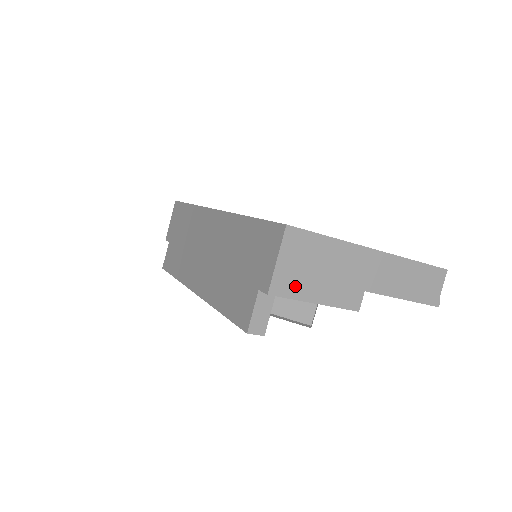
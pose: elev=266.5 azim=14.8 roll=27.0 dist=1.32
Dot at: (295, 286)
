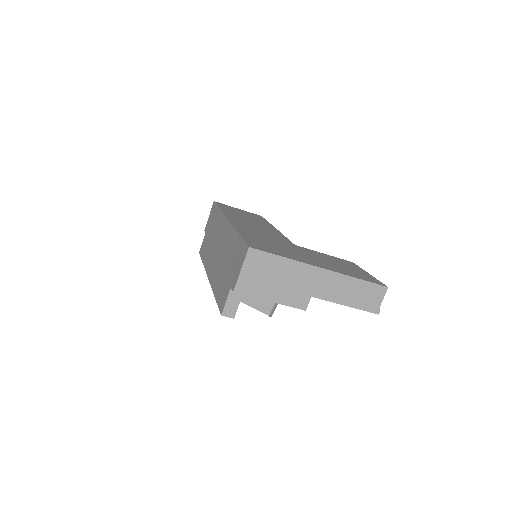
Dot at: (254, 288)
